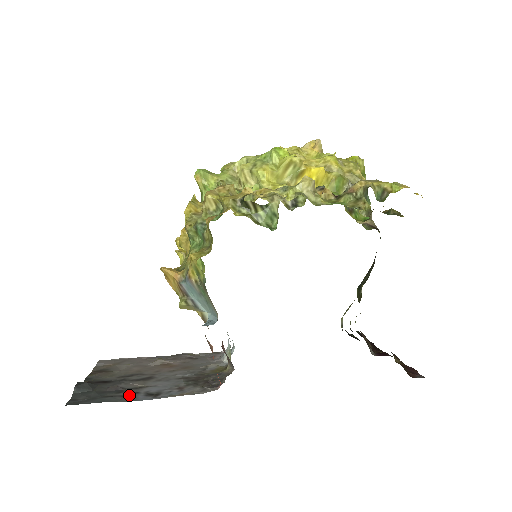
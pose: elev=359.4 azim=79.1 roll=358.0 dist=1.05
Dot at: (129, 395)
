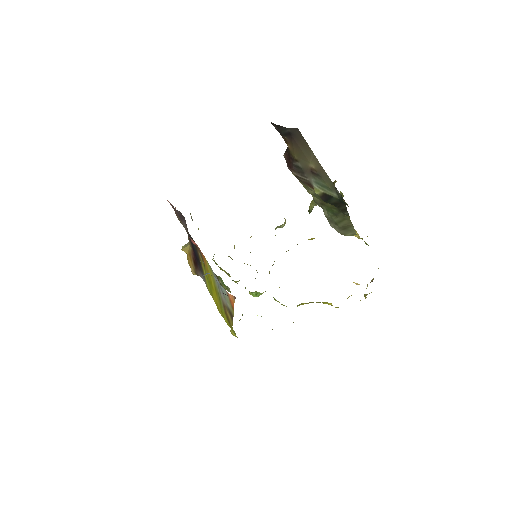
Dot at: occluded
